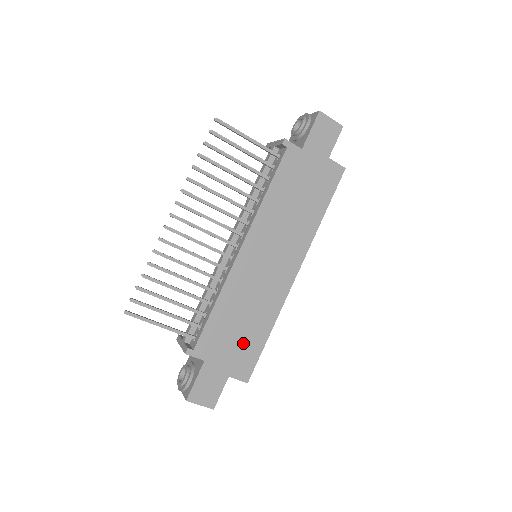
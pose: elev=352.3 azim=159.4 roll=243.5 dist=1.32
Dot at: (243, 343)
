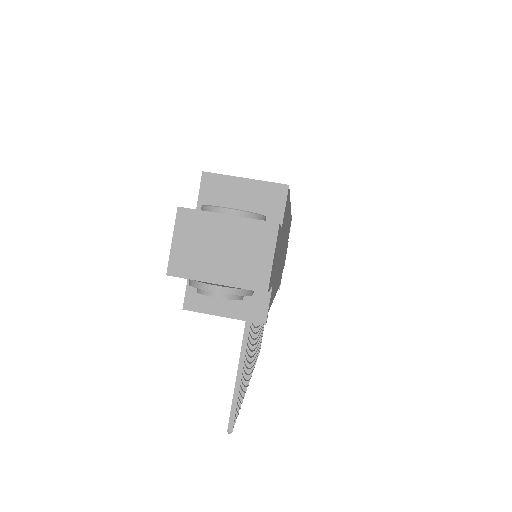
Dot at: (287, 241)
